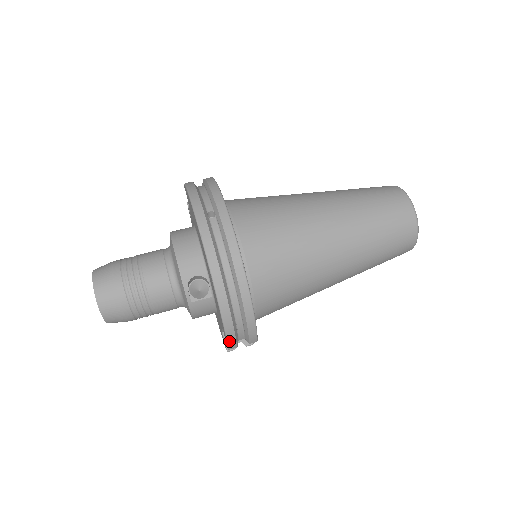
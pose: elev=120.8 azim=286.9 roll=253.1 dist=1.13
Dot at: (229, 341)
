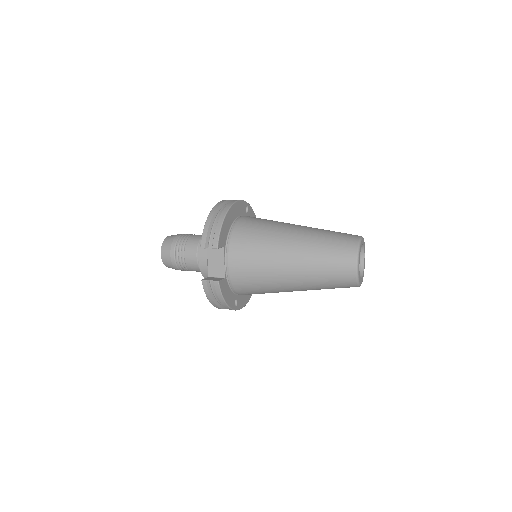
Dot at: (203, 236)
